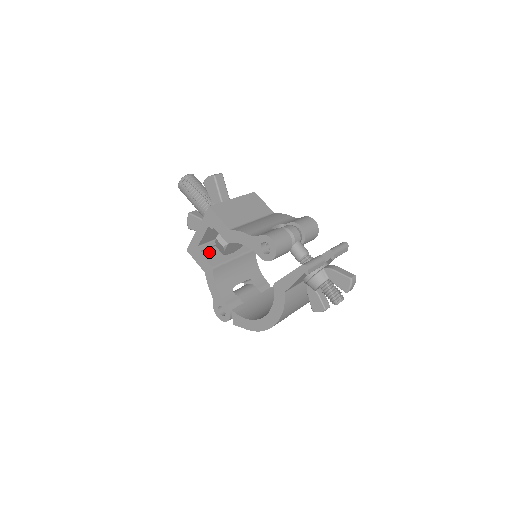
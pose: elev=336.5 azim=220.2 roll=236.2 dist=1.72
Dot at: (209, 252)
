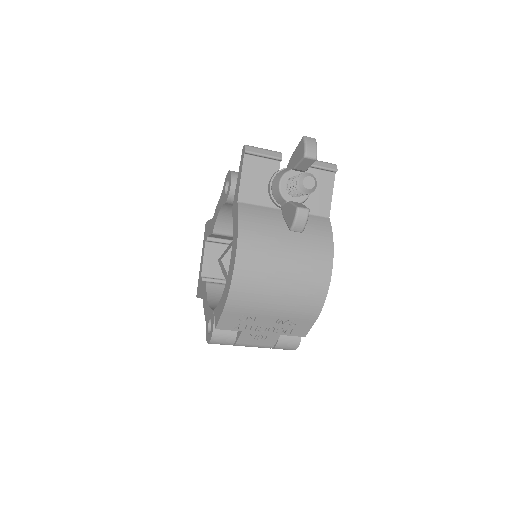
Dot at: occluded
